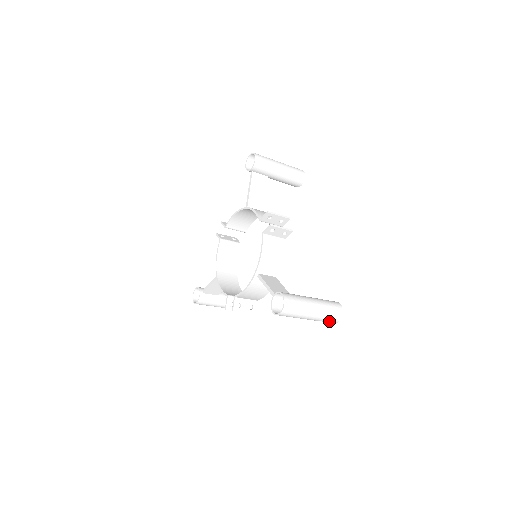
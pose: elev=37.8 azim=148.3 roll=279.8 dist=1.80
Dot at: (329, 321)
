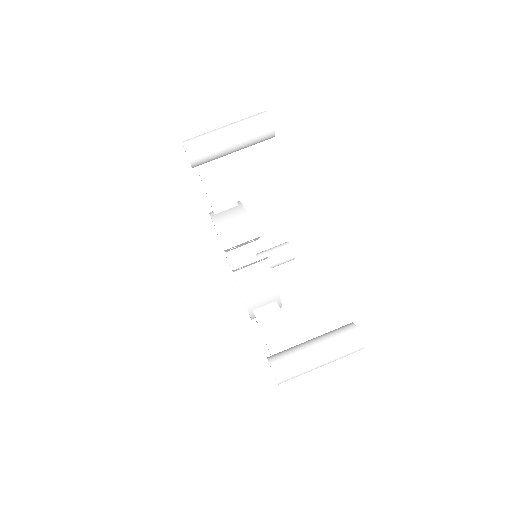
Dot at: occluded
